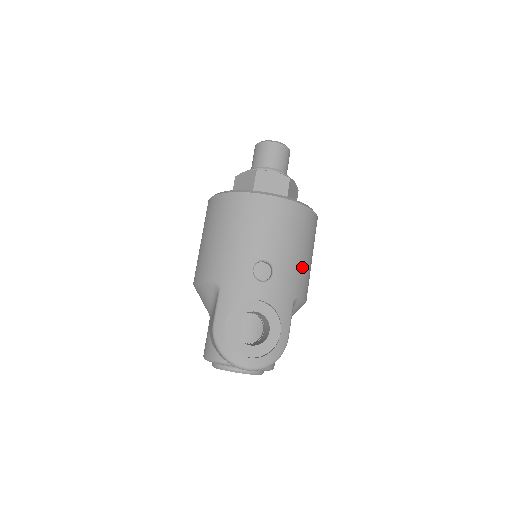
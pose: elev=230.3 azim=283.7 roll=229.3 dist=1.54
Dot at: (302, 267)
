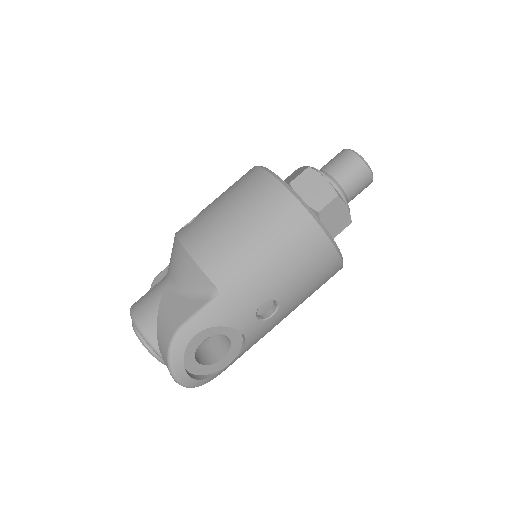
Dot at: occluded
